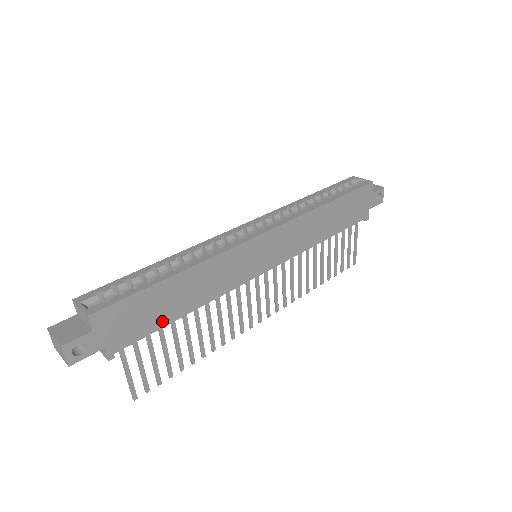
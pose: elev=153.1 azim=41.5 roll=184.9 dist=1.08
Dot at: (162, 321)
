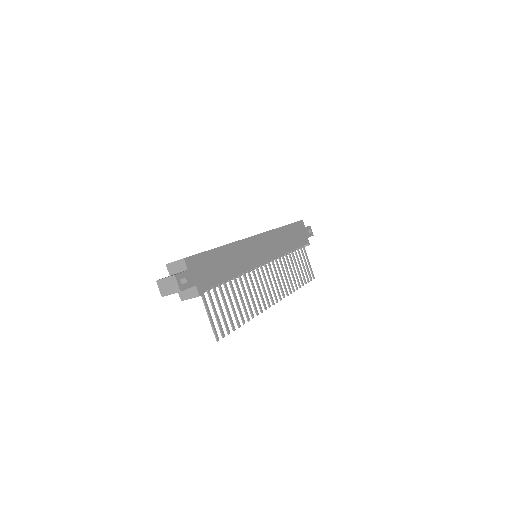
Dot at: (221, 277)
